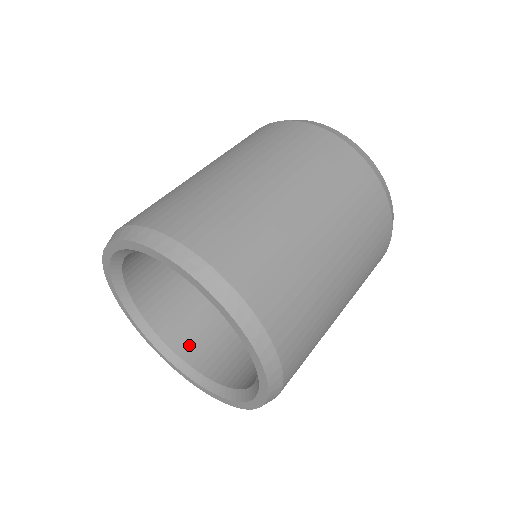
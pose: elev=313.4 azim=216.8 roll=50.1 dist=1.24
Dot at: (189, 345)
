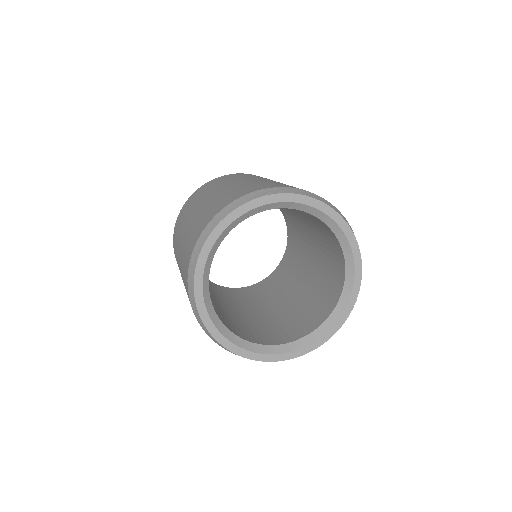
Dot at: (268, 339)
